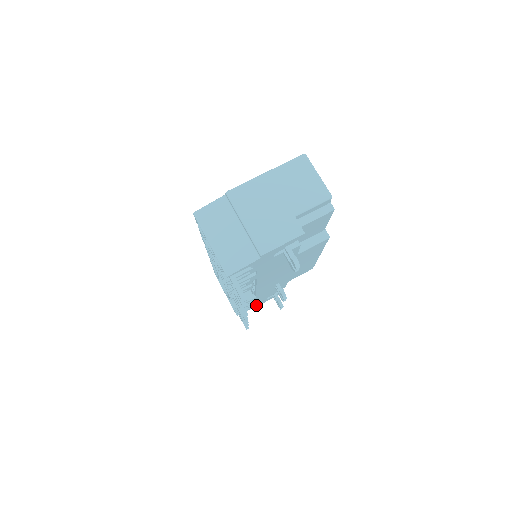
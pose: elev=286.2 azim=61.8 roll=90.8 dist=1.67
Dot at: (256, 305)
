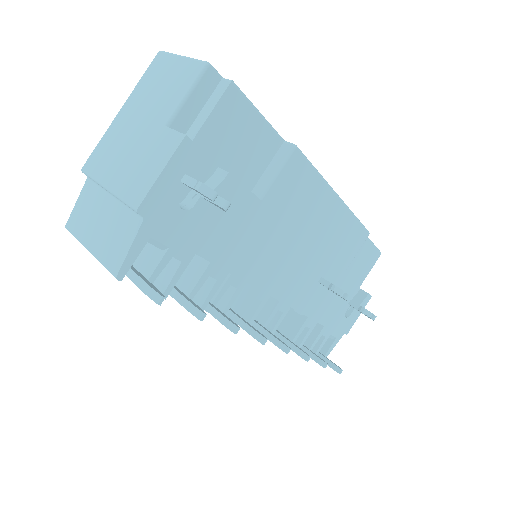
Dot at: (340, 334)
